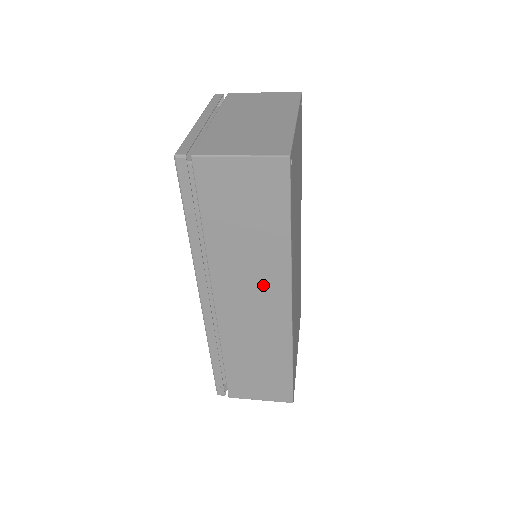
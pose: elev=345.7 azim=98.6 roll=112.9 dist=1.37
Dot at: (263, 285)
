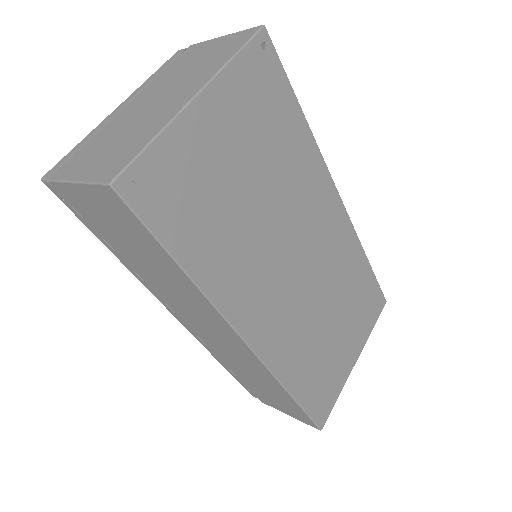
Dot at: (205, 316)
